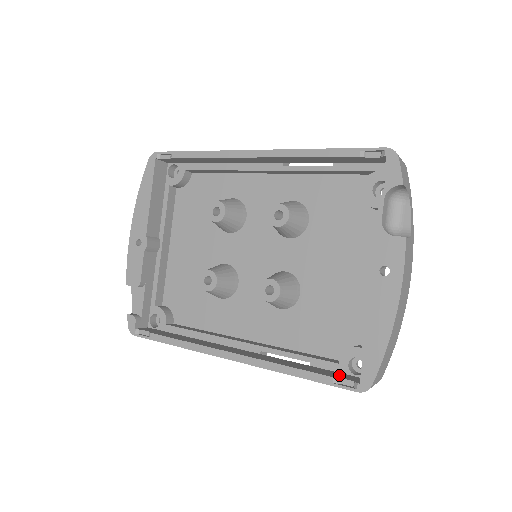
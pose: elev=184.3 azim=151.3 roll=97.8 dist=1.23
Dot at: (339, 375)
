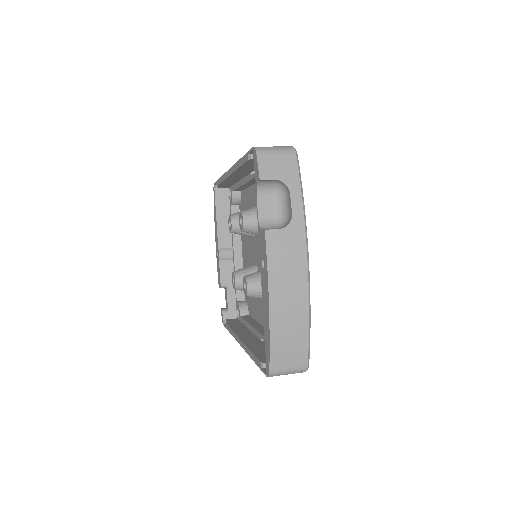
Dot at: occluded
